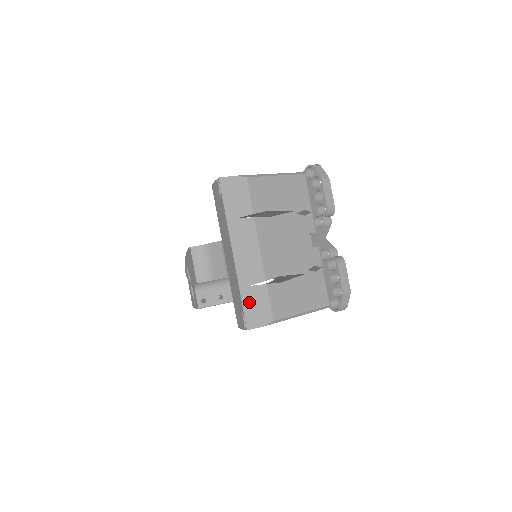
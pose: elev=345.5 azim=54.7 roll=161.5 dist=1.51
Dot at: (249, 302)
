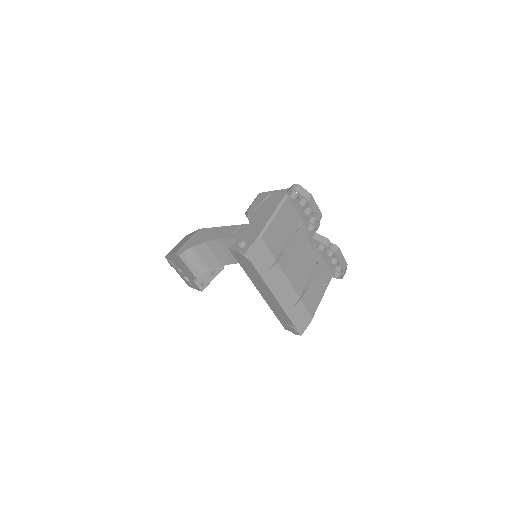
Dot at: (296, 319)
